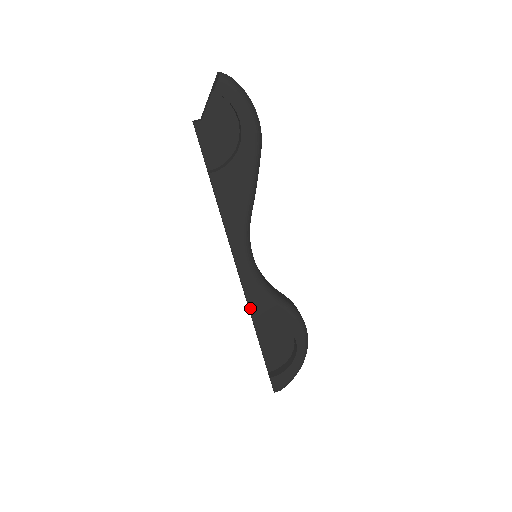
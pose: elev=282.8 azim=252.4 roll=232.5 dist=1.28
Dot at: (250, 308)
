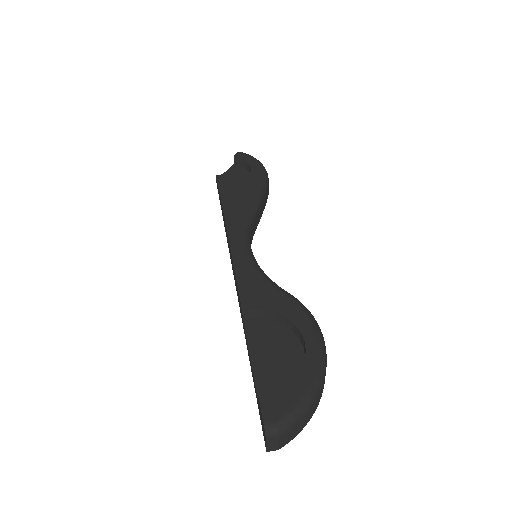
Dot at: (239, 288)
